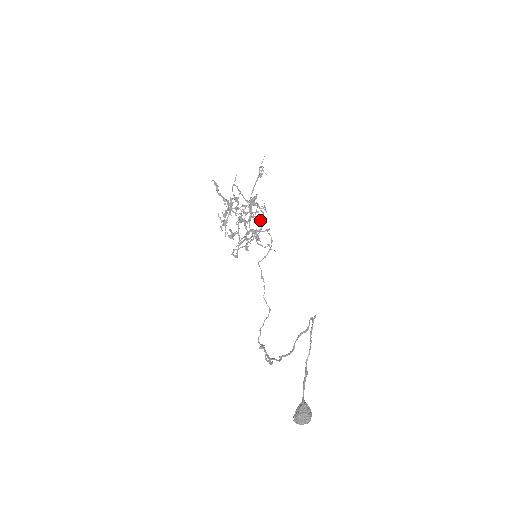
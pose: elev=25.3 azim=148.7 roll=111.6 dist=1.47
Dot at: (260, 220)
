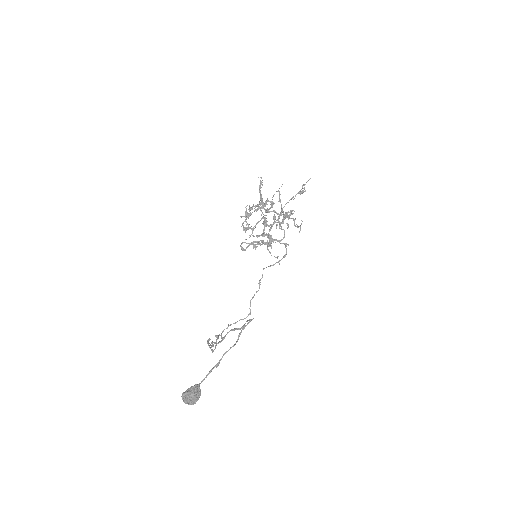
Dot at: occluded
